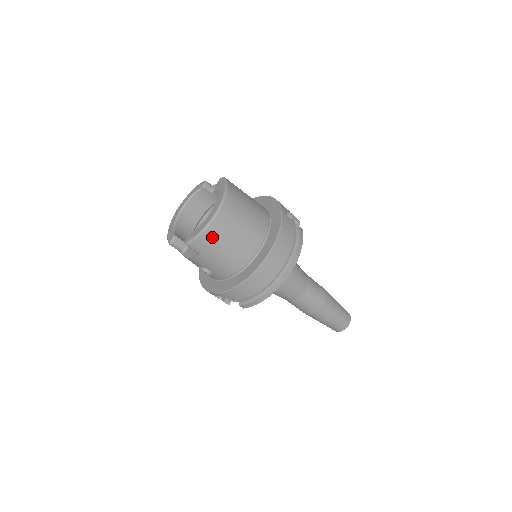
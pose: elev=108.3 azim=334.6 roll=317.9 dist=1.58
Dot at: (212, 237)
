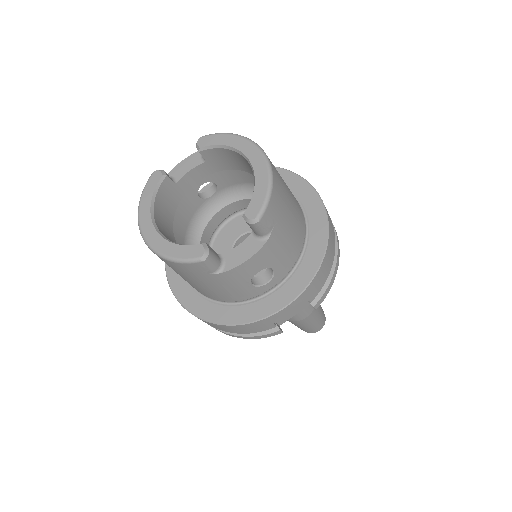
Dot at: (279, 193)
